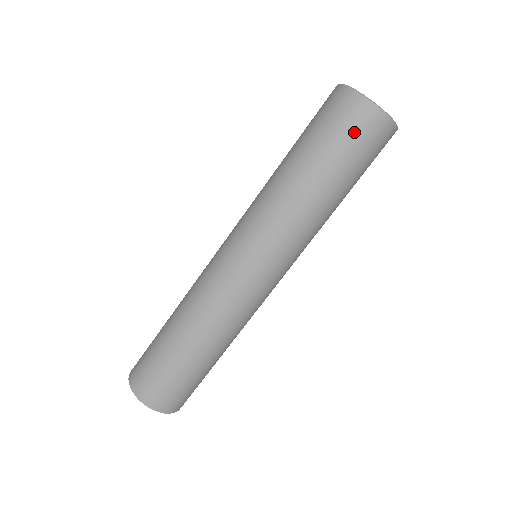
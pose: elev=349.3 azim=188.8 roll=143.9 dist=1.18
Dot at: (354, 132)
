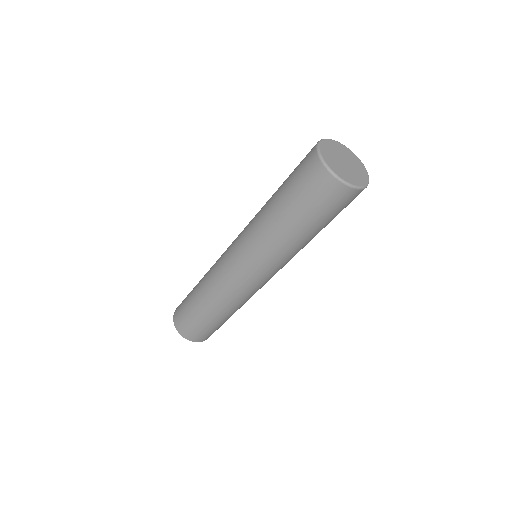
Dot at: (310, 187)
